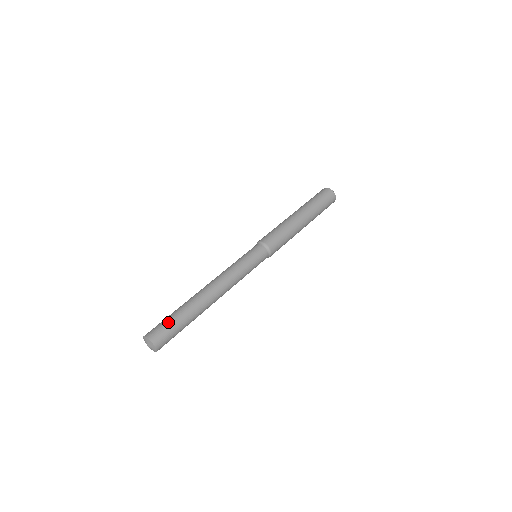
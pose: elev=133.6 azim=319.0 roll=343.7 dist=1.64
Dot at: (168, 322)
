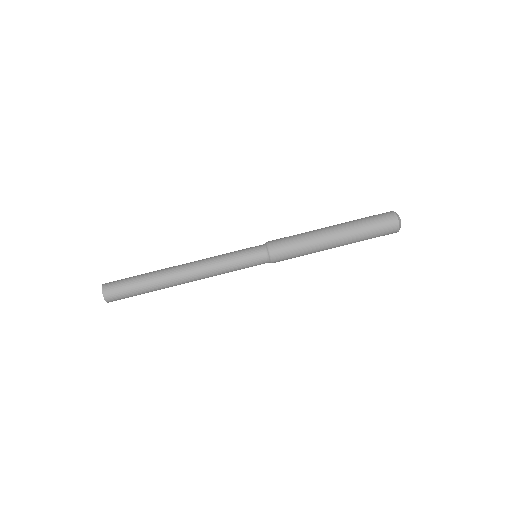
Dot at: (129, 294)
